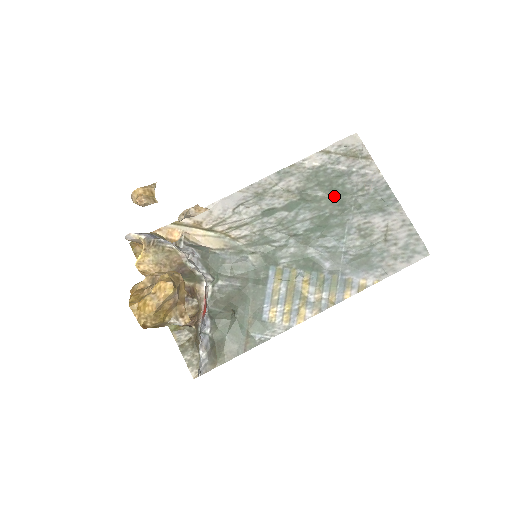
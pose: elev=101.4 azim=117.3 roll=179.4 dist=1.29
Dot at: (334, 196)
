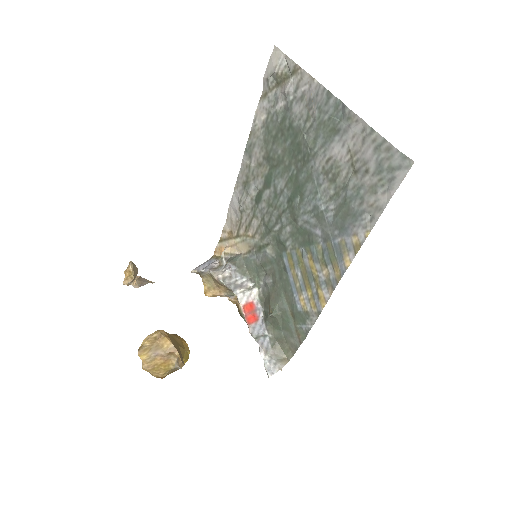
Dot at: (290, 146)
